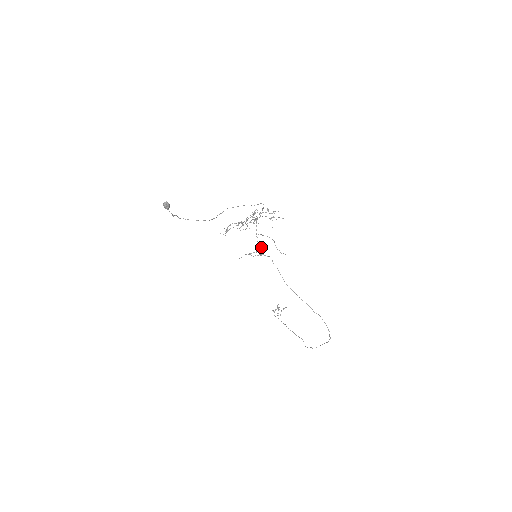
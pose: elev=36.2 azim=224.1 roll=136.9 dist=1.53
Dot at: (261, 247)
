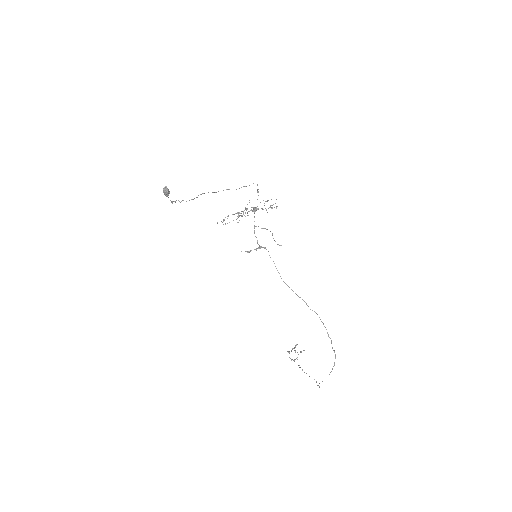
Dot at: occluded
